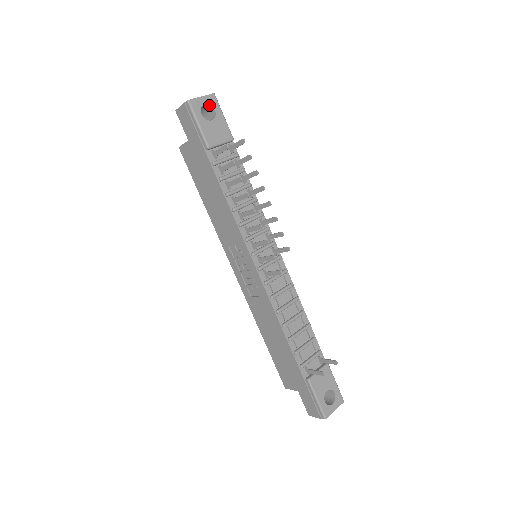
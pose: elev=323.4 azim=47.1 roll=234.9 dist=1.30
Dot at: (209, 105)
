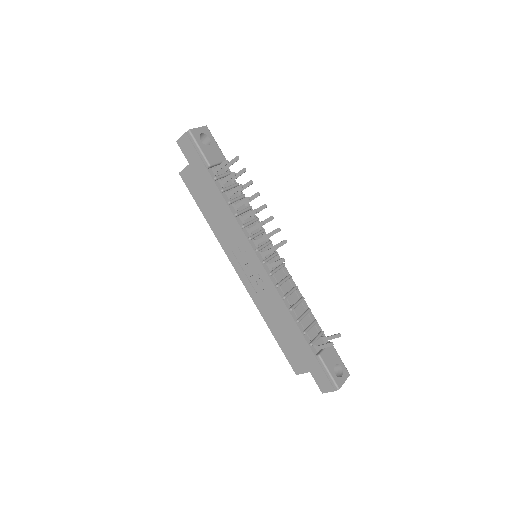
Dot at: (204, 134)
